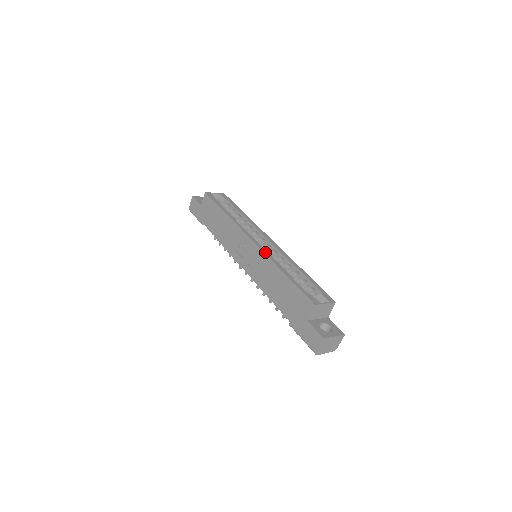
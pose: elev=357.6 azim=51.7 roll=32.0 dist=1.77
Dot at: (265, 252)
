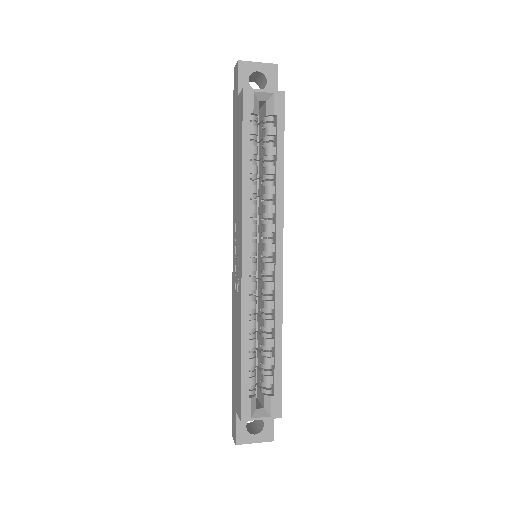
Dot at: (244, 293)
